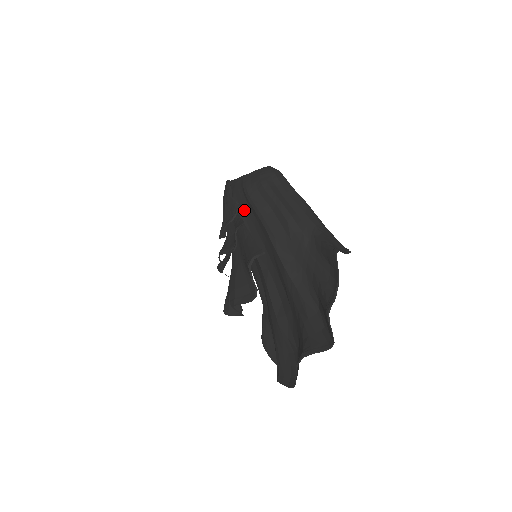
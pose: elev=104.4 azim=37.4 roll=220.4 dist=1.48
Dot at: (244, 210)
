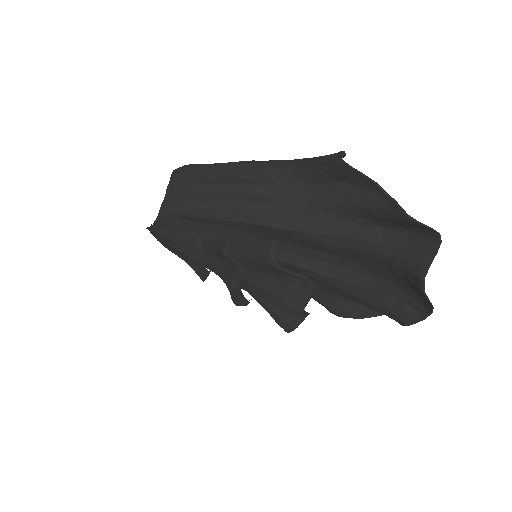
Dot at: (200, 232)
